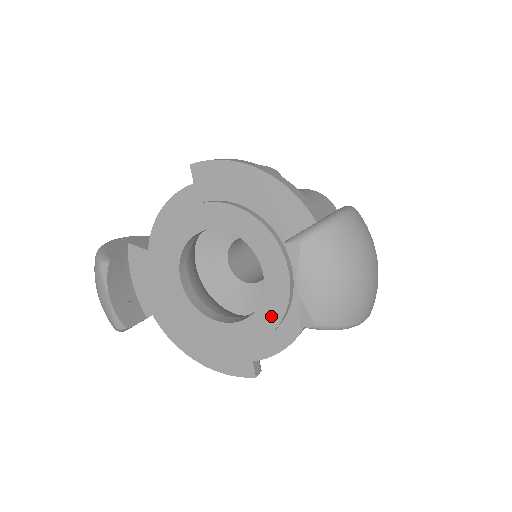
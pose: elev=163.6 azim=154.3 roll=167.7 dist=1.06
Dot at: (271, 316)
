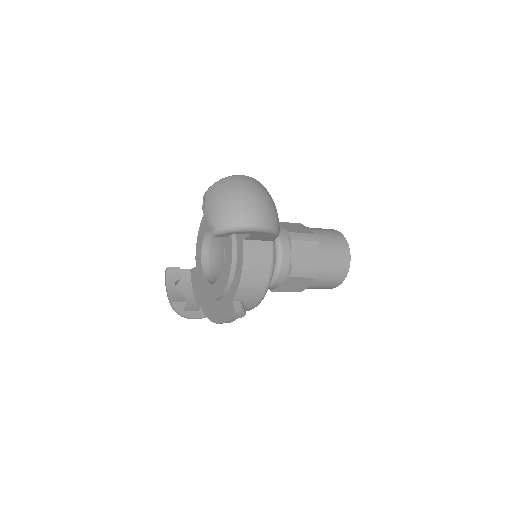
Dot at: (229, 259)
